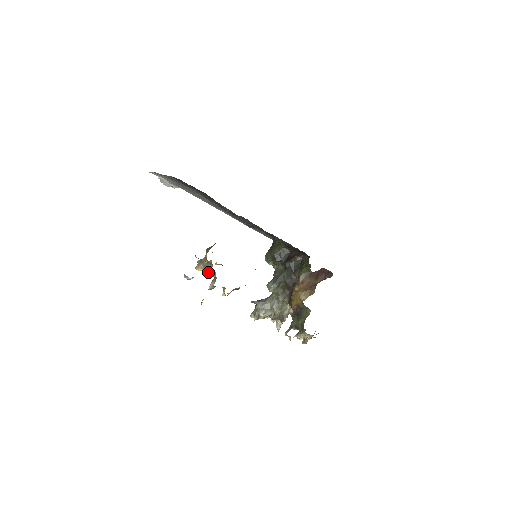
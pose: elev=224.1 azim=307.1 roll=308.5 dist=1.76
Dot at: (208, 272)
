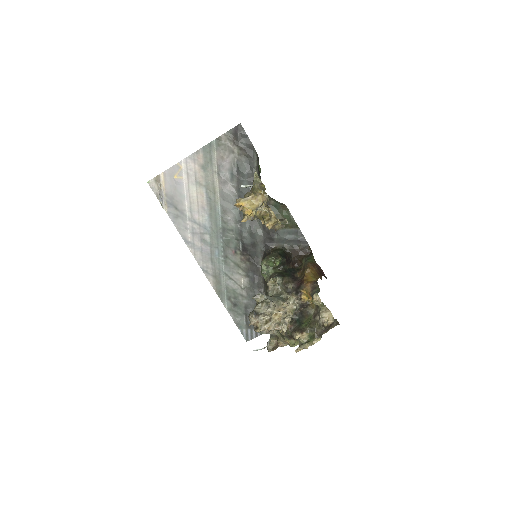
Dot at: (250, 206)
